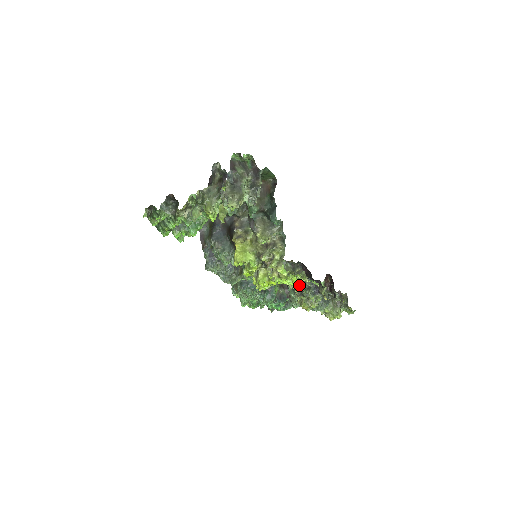
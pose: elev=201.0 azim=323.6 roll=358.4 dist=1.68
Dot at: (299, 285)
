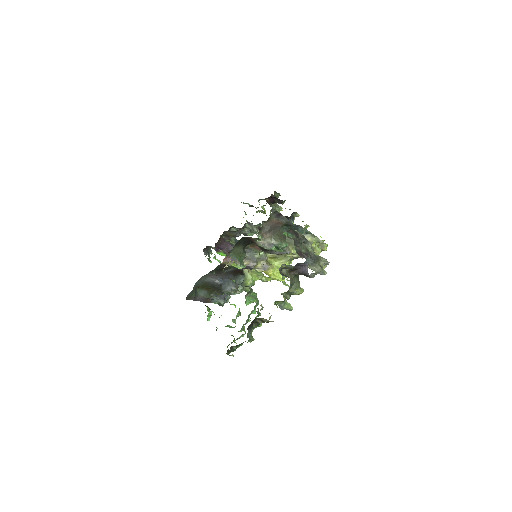
Dot at: occluded
